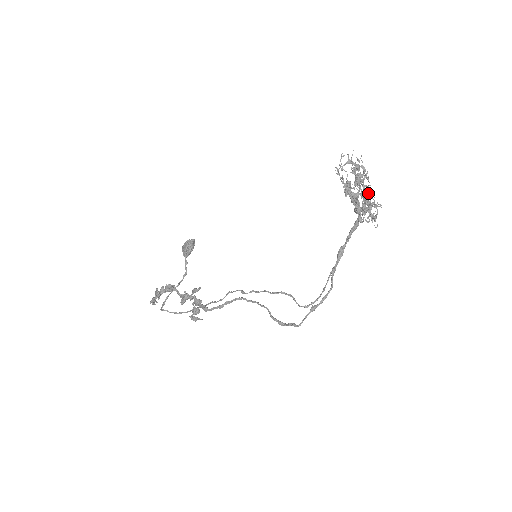
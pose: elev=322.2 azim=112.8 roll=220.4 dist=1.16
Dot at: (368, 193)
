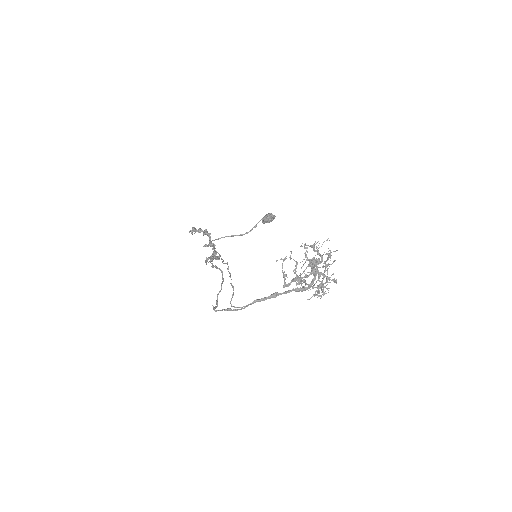
Dot at: (319, 276)
